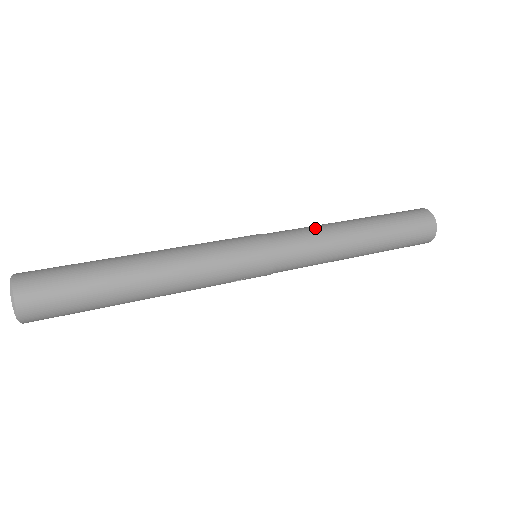
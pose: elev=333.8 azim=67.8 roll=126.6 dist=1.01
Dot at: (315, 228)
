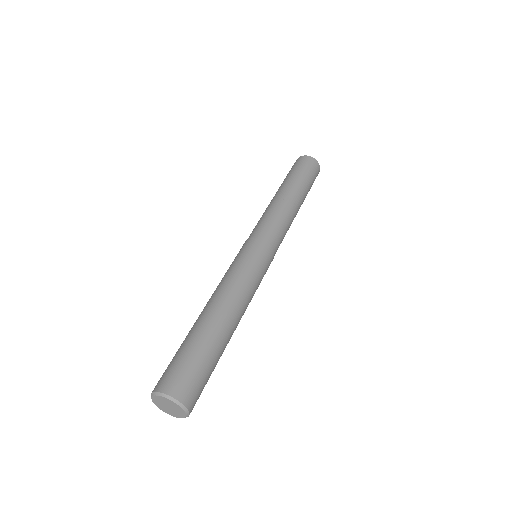
Dot at: (280, 215)
